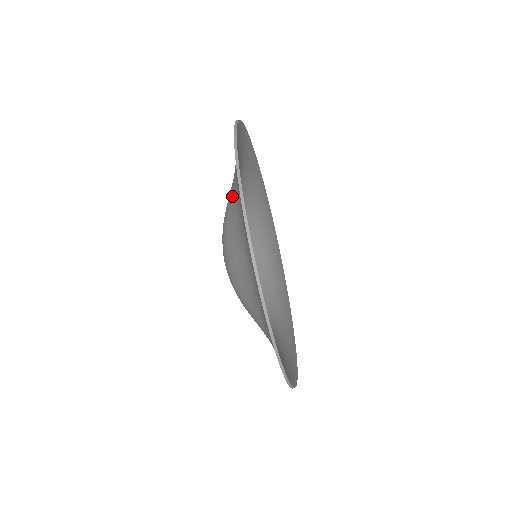
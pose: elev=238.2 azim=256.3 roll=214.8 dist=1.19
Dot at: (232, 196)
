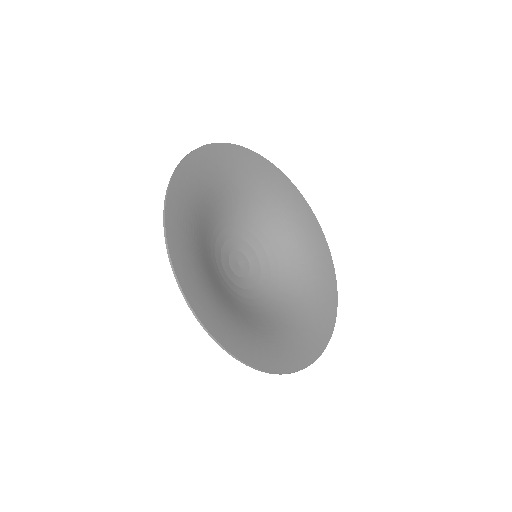
Dot at: occluded
